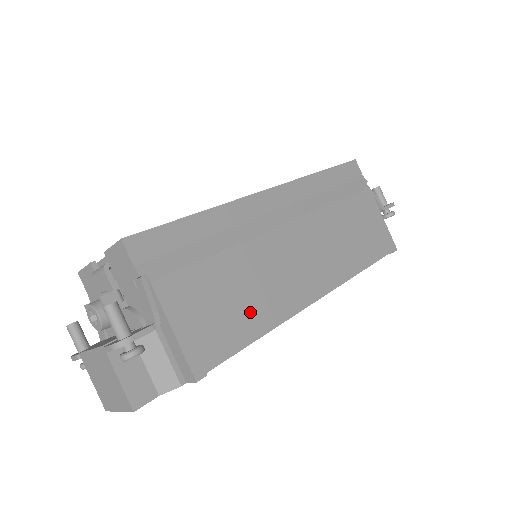
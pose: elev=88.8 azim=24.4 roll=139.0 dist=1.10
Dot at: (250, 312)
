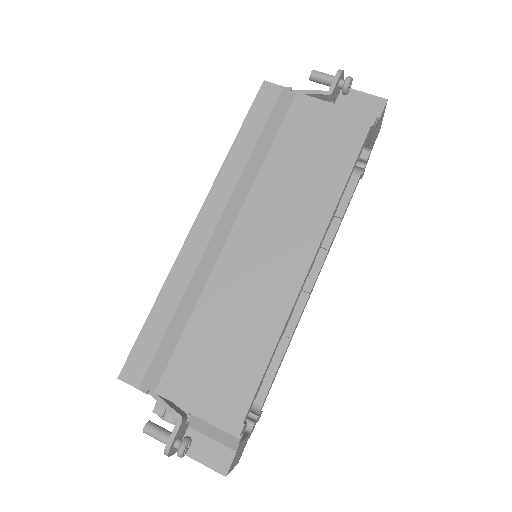
Dot at: (248, 342)
